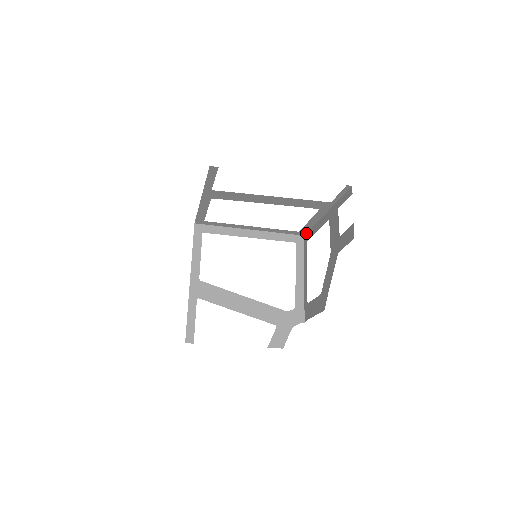
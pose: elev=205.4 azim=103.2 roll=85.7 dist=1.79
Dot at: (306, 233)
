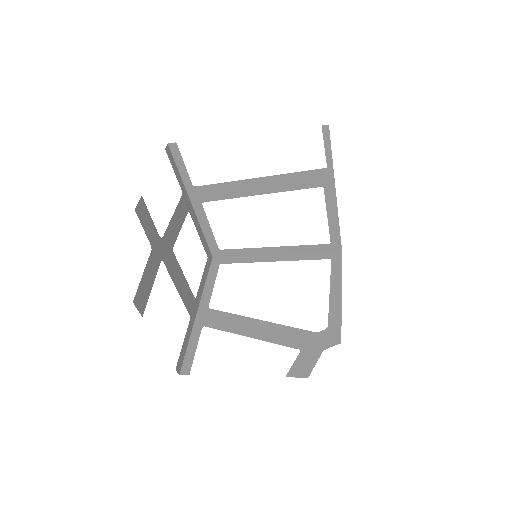
Dot at: (341, 245)
